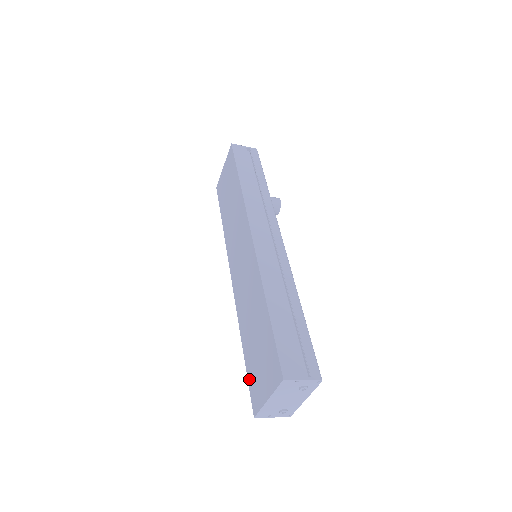
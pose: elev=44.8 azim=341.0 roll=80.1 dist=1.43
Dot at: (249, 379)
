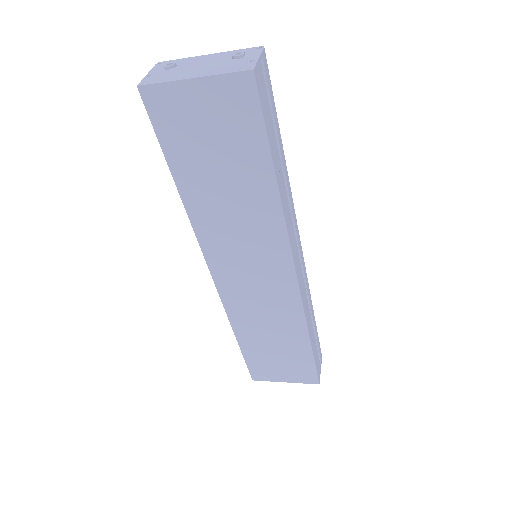
Dot at: (249, 362)
